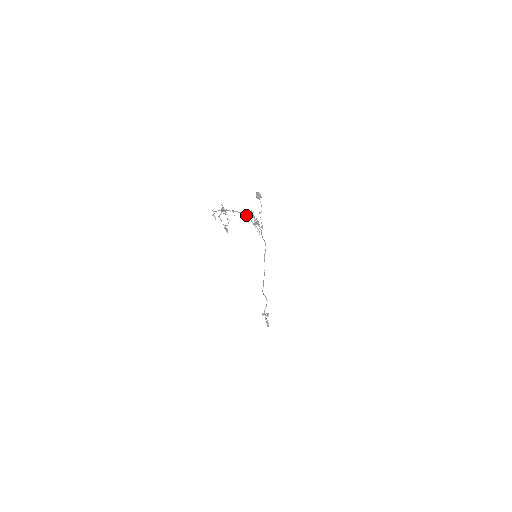
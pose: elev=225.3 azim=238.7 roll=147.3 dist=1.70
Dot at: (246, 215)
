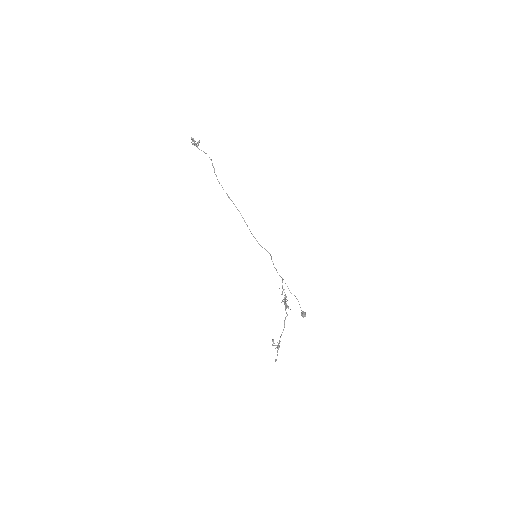
Dot at: occluded
